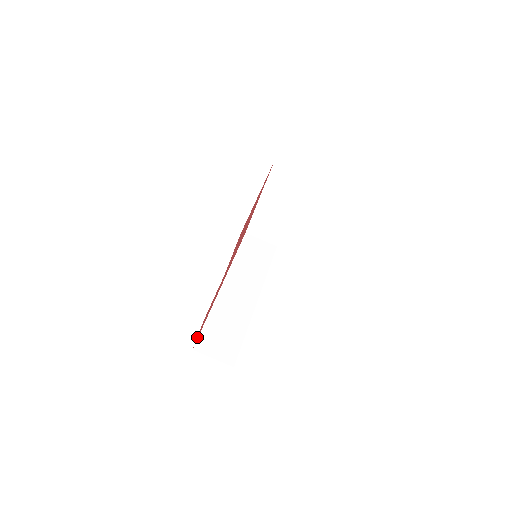
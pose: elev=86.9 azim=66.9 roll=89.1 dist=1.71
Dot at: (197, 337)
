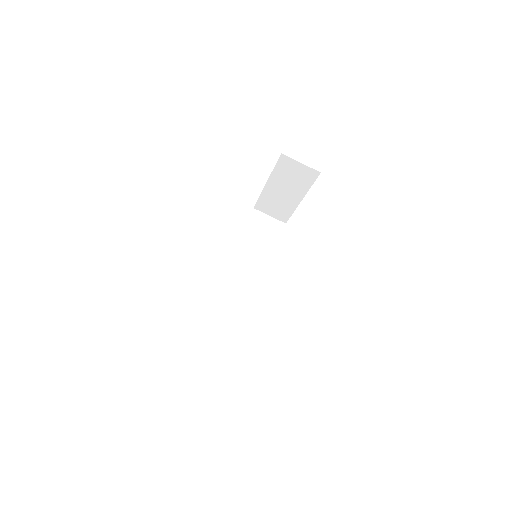
Dot at: occluded
